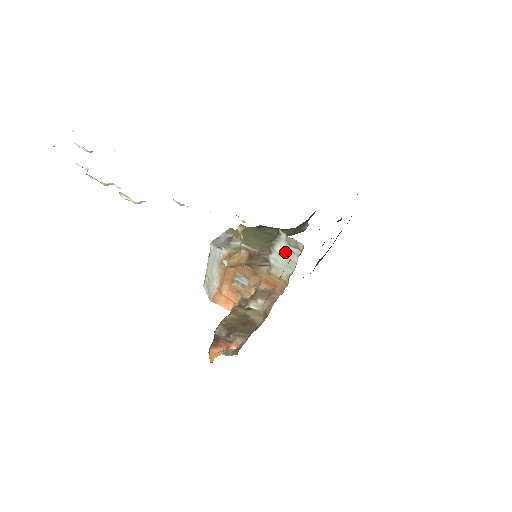
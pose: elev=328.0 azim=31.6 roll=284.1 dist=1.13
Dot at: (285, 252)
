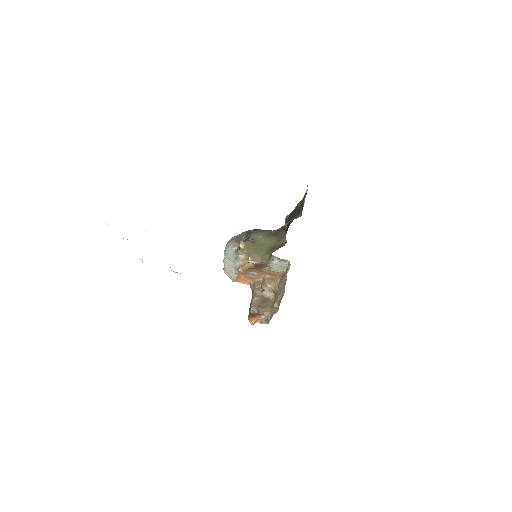
Dot at: (278, 263)
